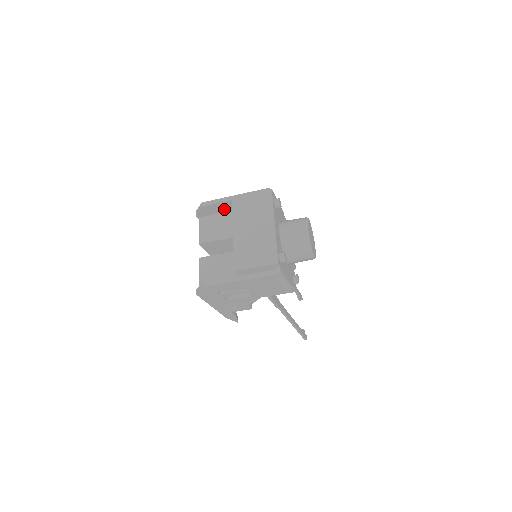
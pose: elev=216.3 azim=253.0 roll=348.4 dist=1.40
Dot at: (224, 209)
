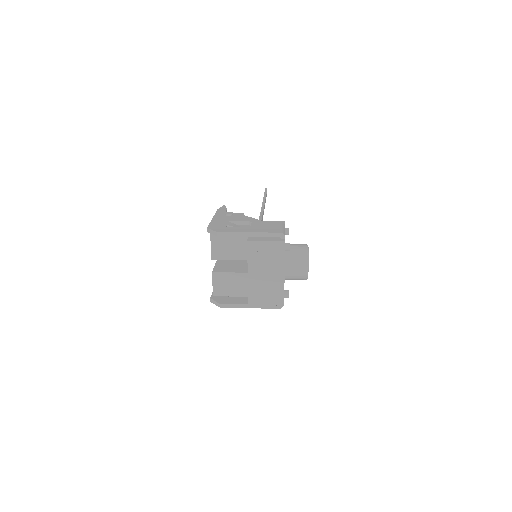
Dot at: occluded
